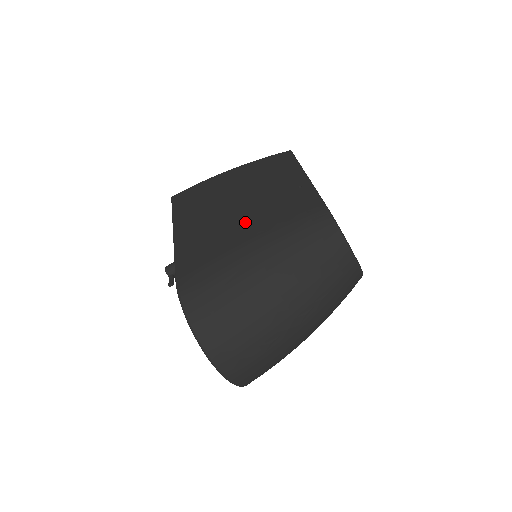
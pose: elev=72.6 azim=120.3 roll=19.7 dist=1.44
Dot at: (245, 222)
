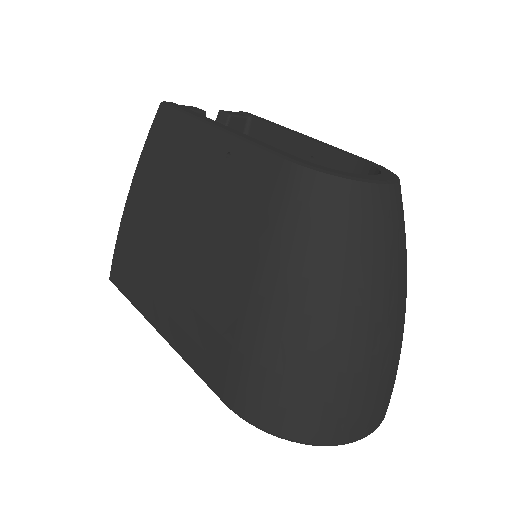
Dot at: (219, 267)
